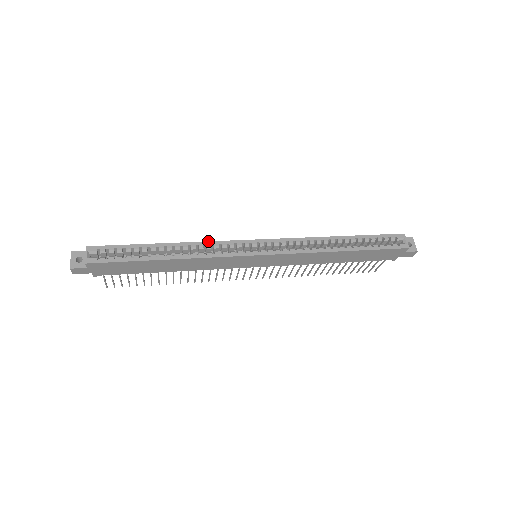
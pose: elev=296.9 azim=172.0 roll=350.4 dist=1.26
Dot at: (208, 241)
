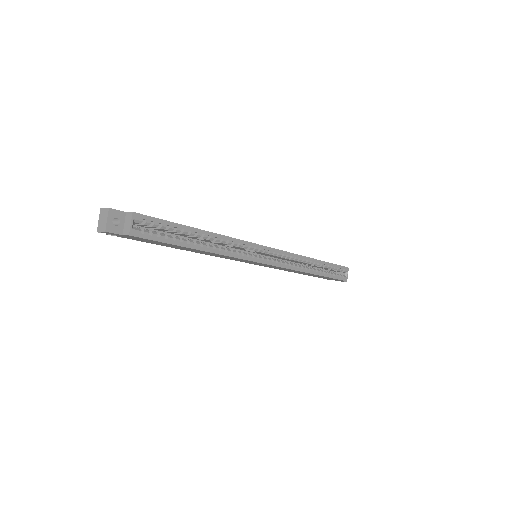
Dot at: occluded
